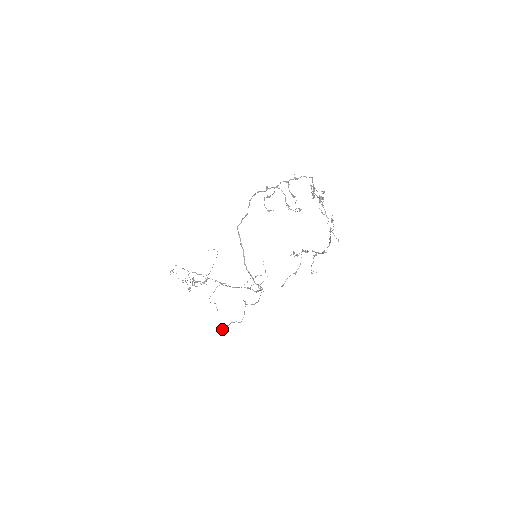
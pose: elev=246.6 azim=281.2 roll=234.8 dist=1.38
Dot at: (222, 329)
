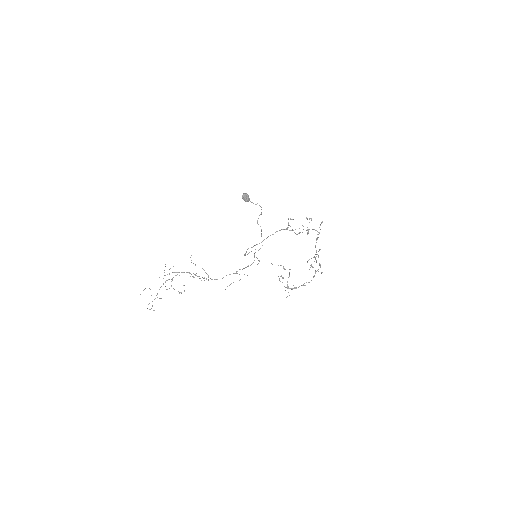
Dot at: (247, 194)
